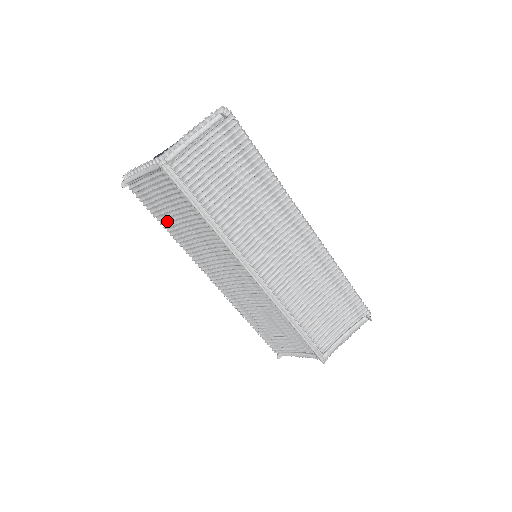
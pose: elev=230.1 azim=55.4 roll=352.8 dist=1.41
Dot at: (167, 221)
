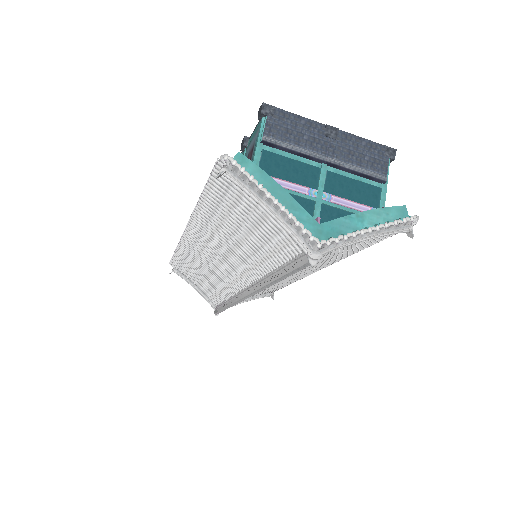
Dot at: (216, 207)
